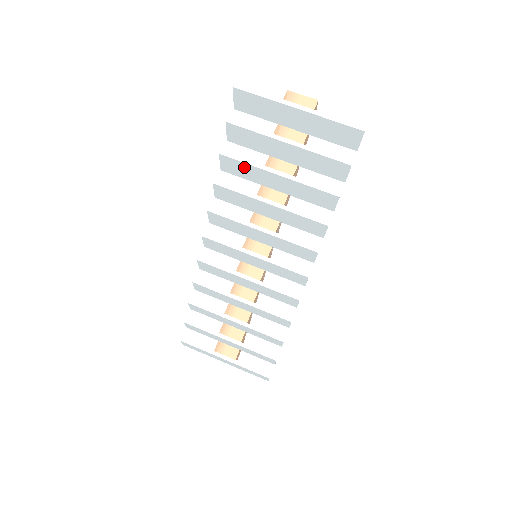
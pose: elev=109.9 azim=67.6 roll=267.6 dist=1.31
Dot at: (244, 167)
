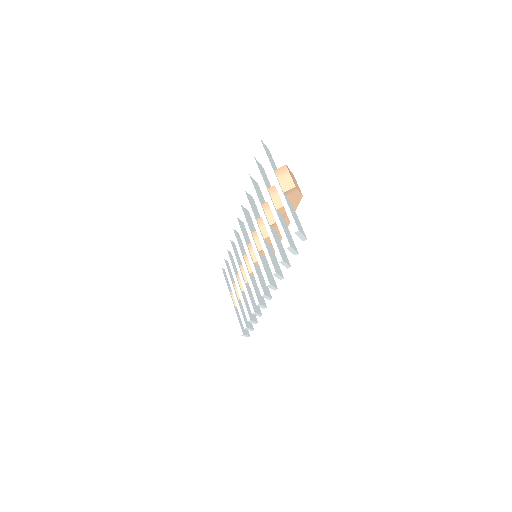
Dot at: occluded
